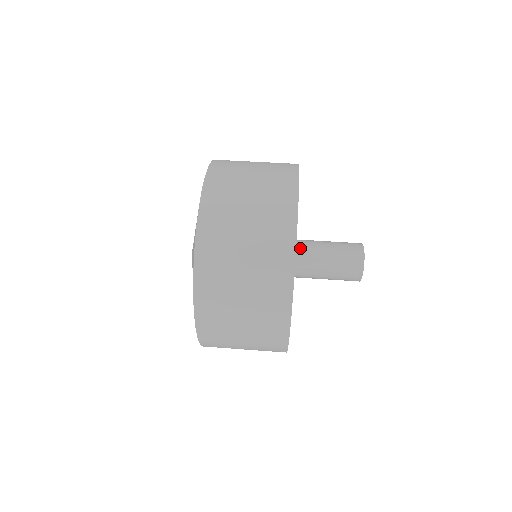
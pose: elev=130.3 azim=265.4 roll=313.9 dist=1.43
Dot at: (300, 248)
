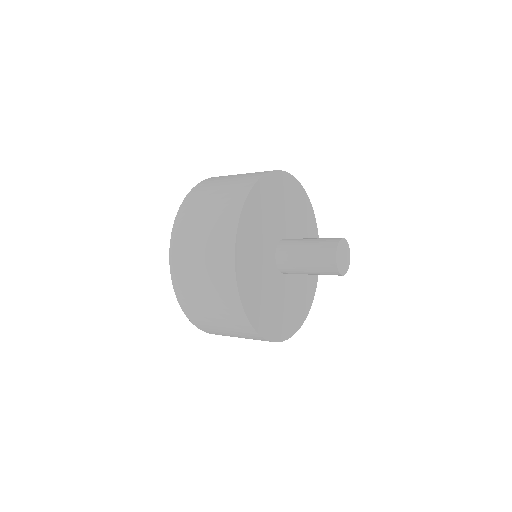
Dot at: (286, 240)
